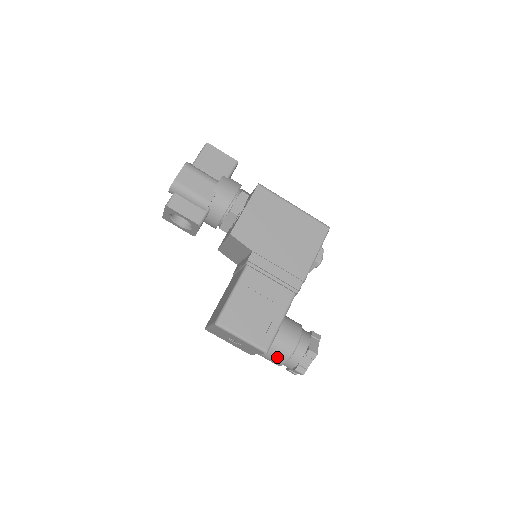
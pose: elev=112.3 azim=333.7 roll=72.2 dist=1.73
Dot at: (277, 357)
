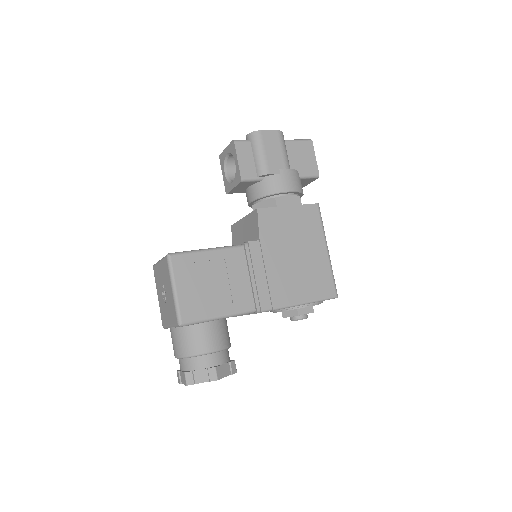
Dot at: (183, 344)
